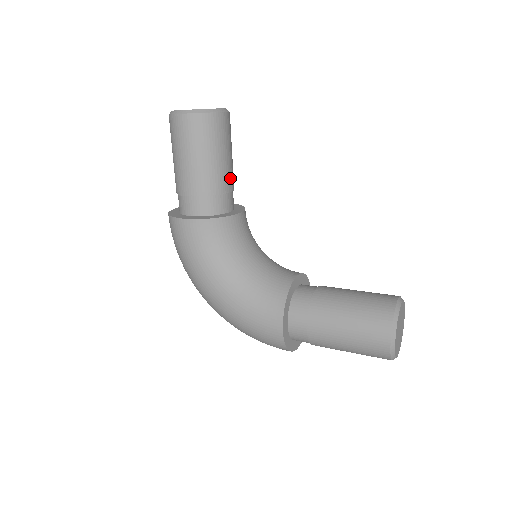
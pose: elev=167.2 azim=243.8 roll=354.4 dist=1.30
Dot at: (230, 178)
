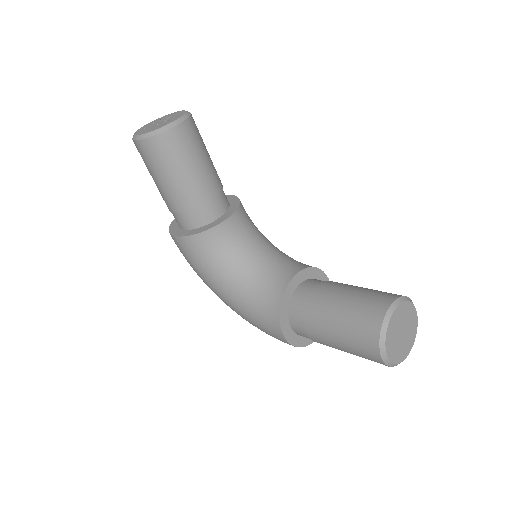
Dot at: (209, 185)
